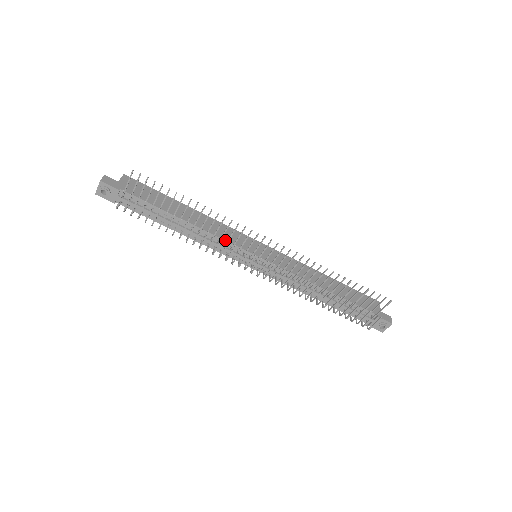
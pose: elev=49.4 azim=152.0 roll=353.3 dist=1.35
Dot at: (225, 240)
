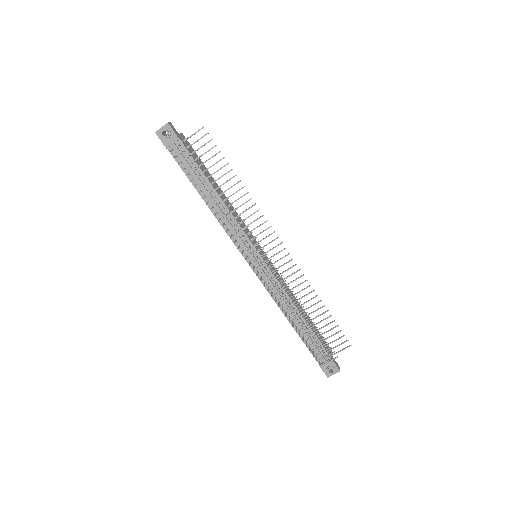
Dot at: (241, 227)
